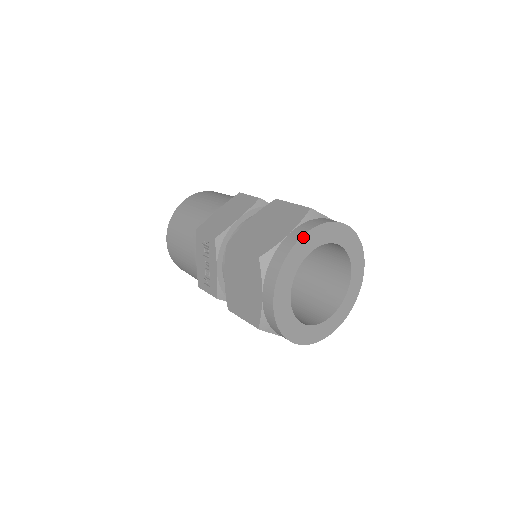
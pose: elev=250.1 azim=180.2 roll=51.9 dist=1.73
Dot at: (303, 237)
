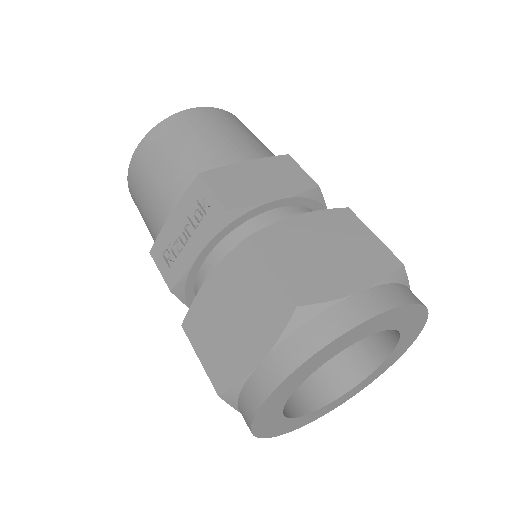
Dot at: (382, 314)
